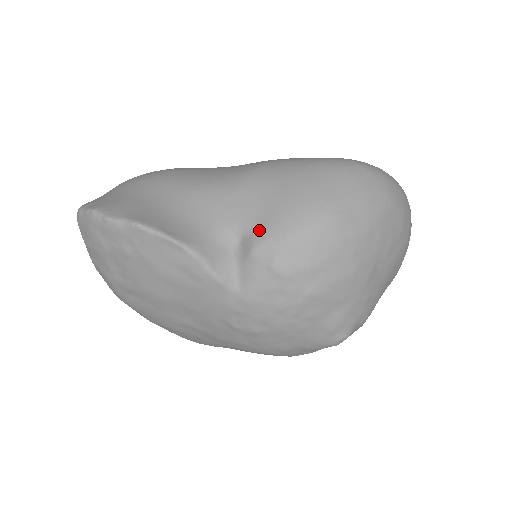
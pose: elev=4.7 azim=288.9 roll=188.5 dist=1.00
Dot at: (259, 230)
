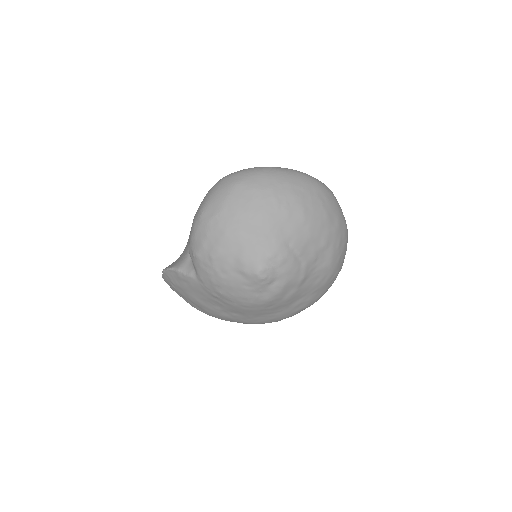
Dot at: occluded
